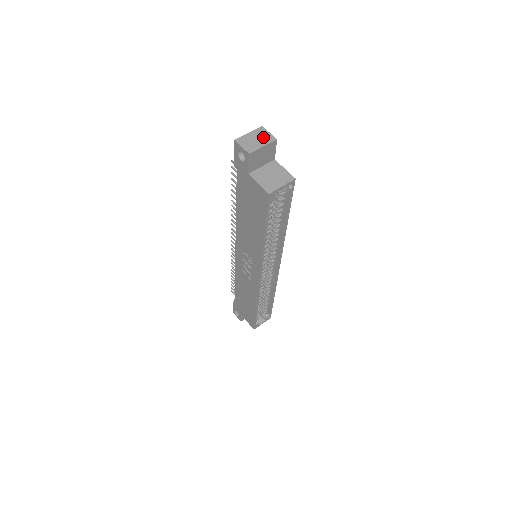
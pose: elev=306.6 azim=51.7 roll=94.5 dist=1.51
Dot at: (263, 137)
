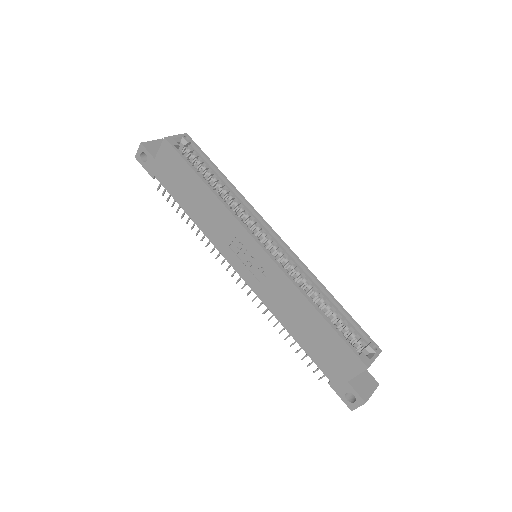
Dot at: occluded
